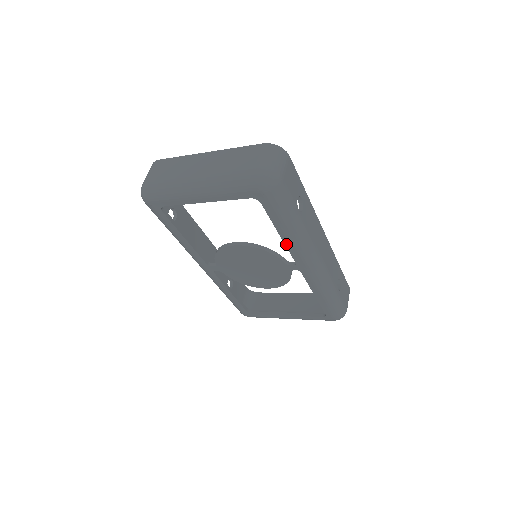
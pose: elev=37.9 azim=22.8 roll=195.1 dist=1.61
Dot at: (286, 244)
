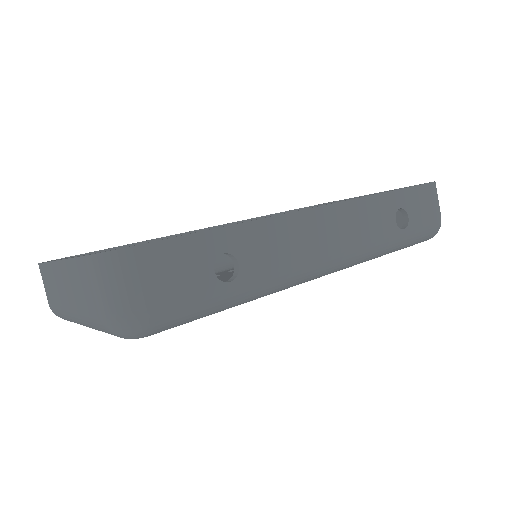
Dot at: occluded
